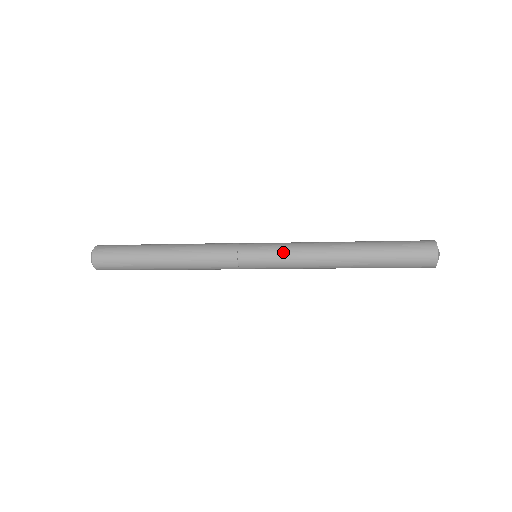
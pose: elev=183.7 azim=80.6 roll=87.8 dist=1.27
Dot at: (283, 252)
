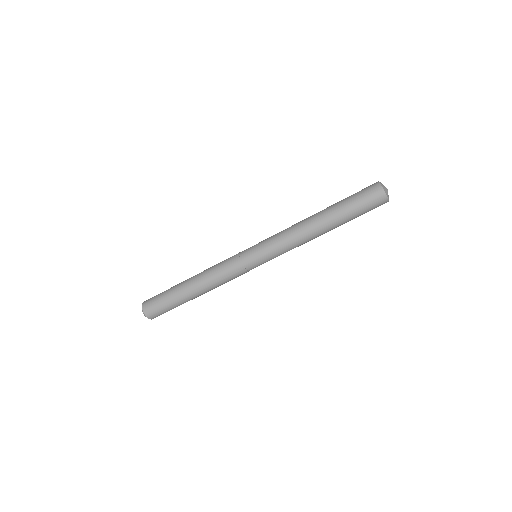
Dot at: occluded
